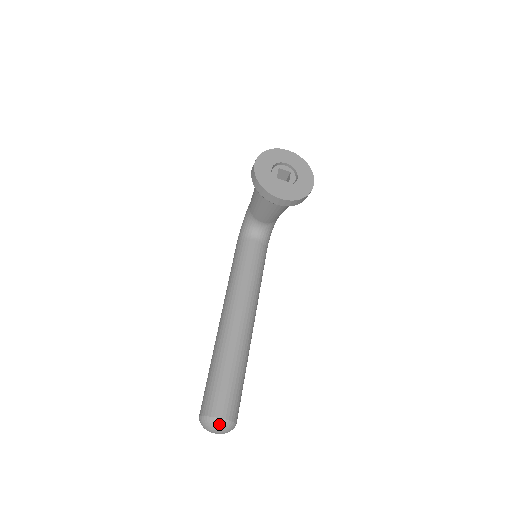
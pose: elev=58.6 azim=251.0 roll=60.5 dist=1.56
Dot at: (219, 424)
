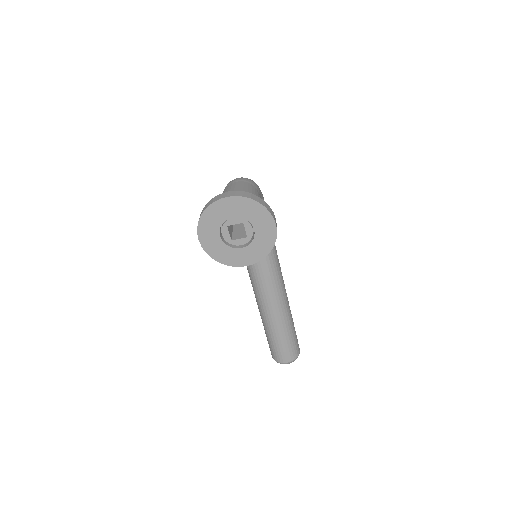
Dot at: occluded
